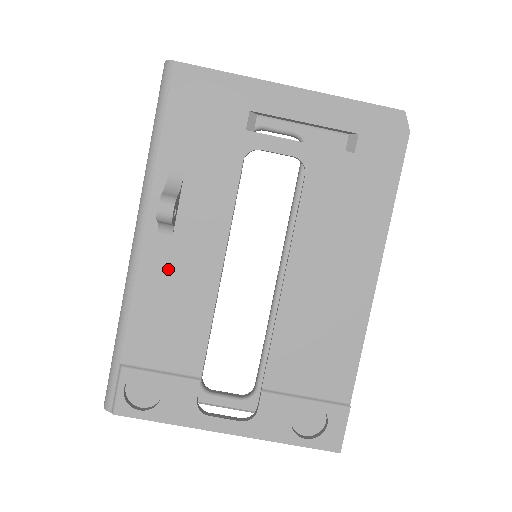
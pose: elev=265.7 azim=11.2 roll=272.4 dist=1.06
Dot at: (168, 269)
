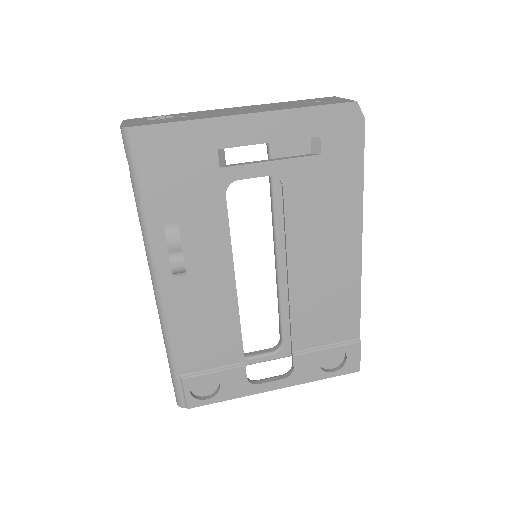
Dot at: (192, 300)
